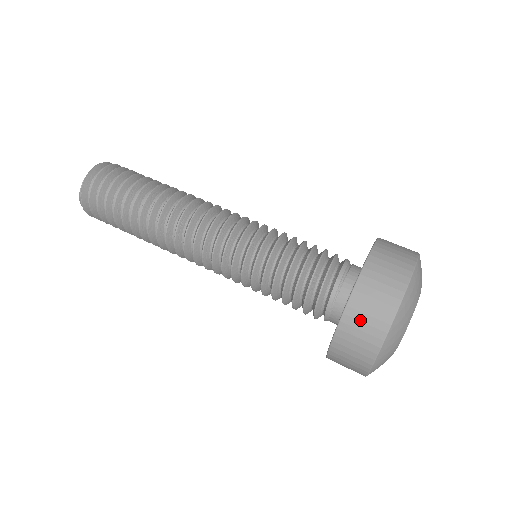
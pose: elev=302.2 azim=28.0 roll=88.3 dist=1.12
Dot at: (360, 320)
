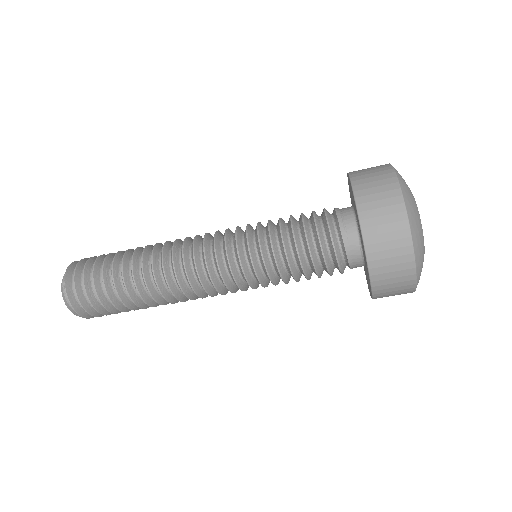
Dot at: (370, 187)
